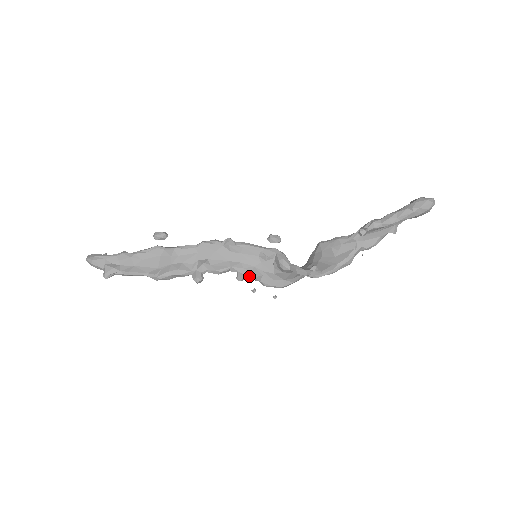
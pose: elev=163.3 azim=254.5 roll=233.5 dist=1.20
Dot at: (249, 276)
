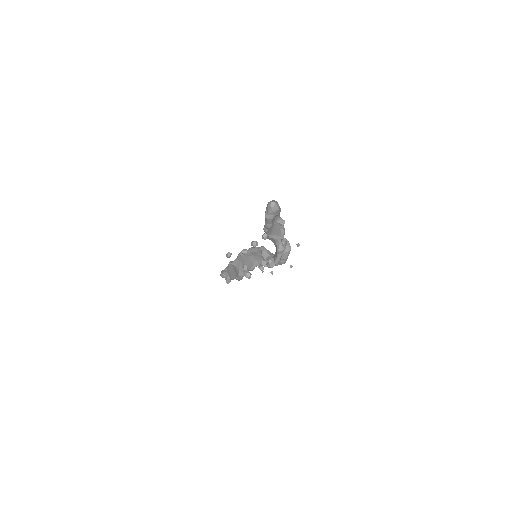
Dot at: (264, 266)
